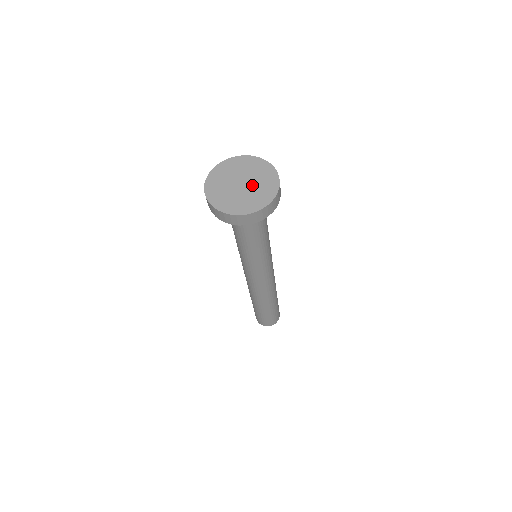
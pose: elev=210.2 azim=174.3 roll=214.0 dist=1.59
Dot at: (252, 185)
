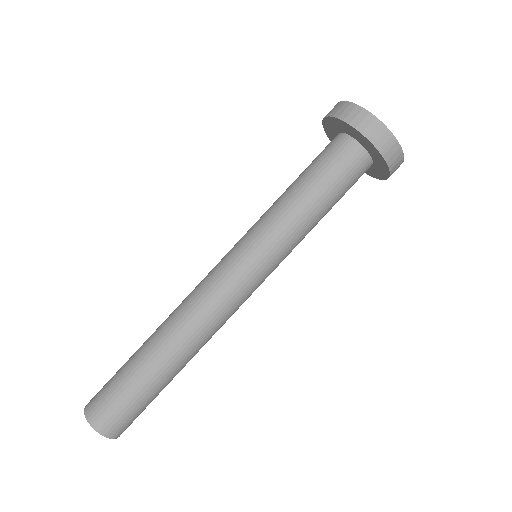
Dot at: occluded
